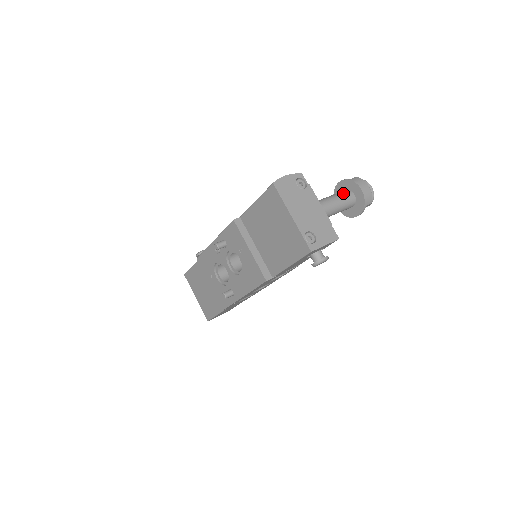
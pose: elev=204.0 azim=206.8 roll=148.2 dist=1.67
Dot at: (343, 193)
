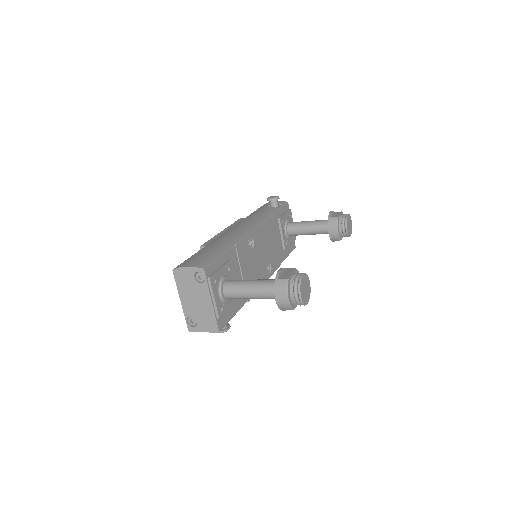
Dot at: (267, 287)
